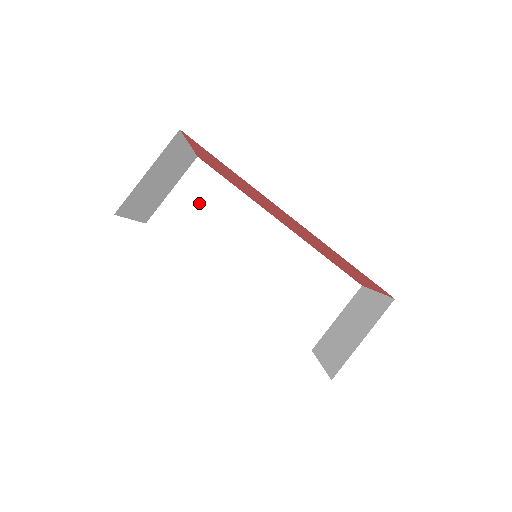
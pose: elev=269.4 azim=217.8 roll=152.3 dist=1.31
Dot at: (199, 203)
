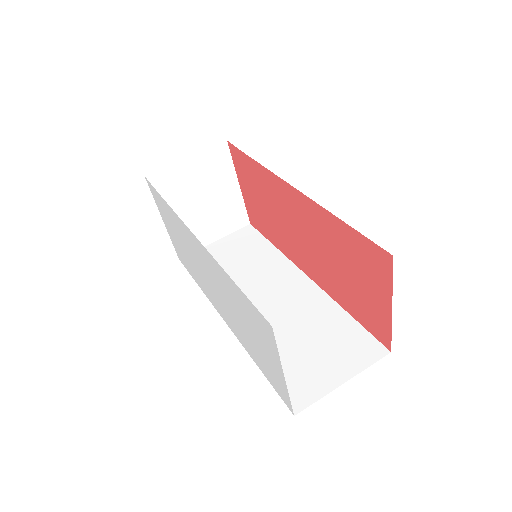
Dot at: (234, 252)
